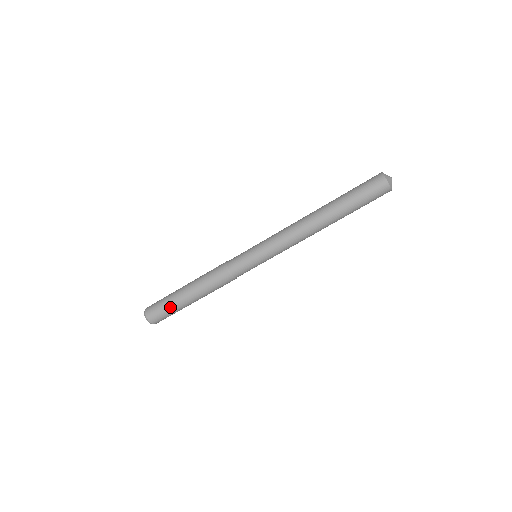
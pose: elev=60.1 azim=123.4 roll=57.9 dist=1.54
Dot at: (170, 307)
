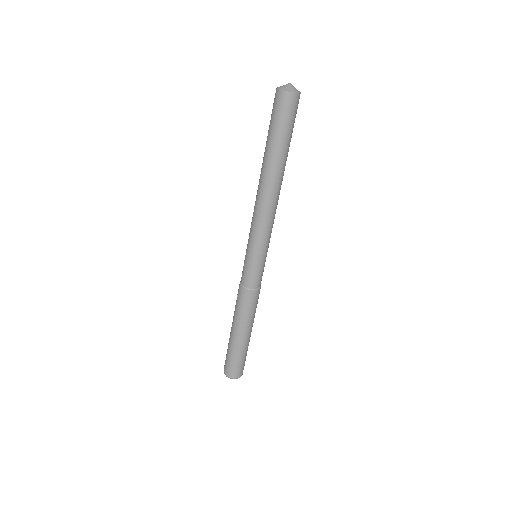
Dot at: (240, 355)
